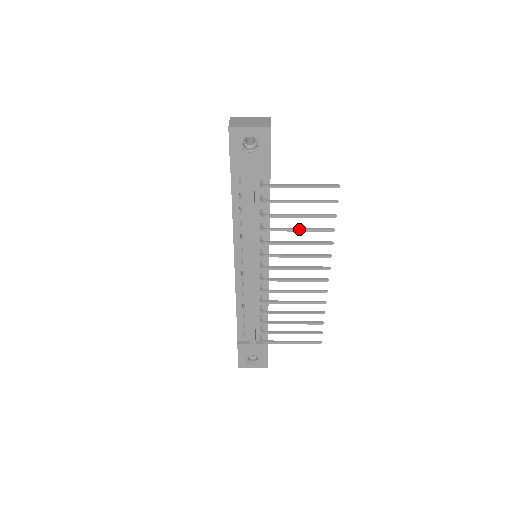
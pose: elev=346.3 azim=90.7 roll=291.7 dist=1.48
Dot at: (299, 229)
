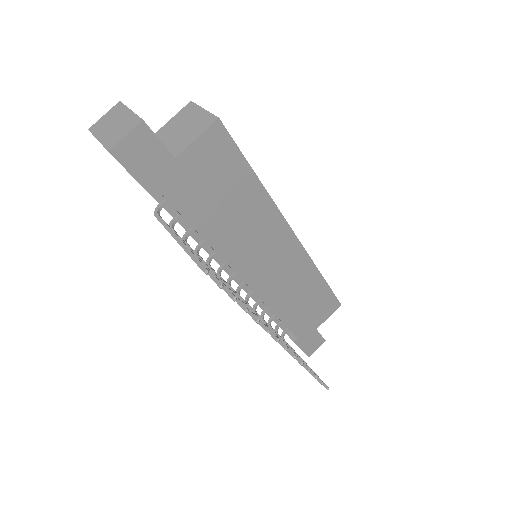
Dot at: occluded
